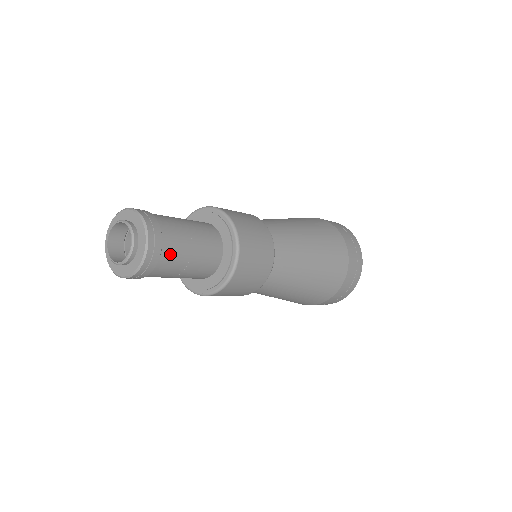
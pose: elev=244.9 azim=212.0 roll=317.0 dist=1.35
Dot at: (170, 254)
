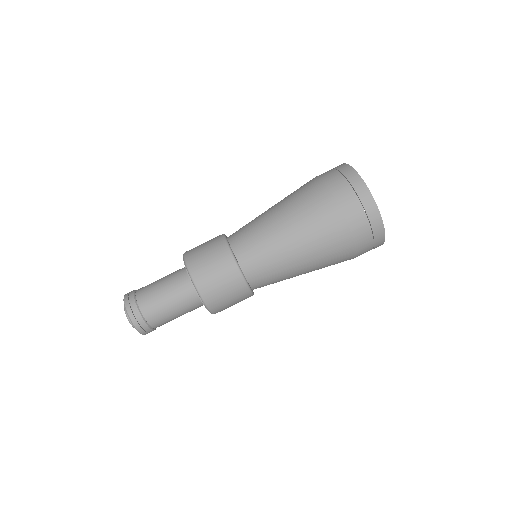
Dot at: (158, 323)
